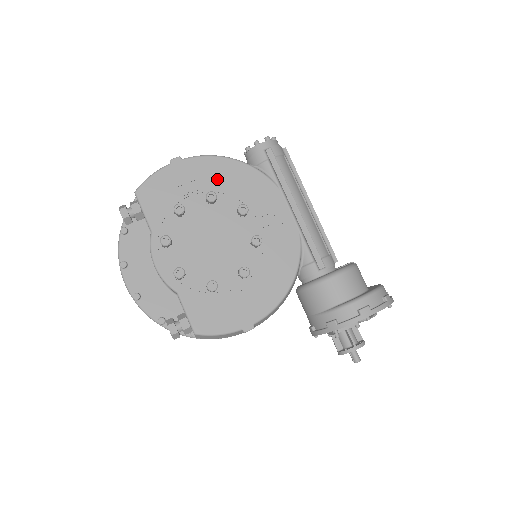
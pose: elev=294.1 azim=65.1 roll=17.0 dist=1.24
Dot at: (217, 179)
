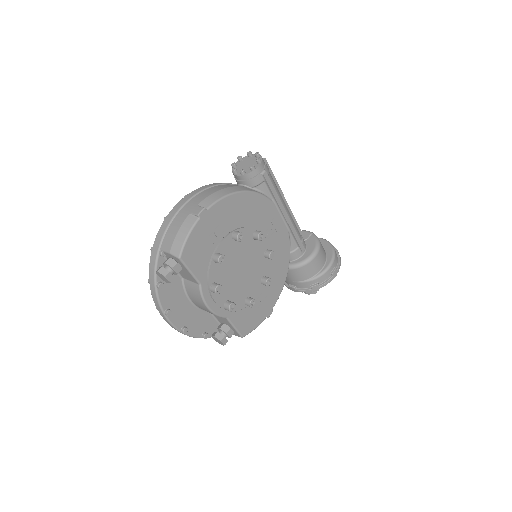
Dot at: (234, 215)
